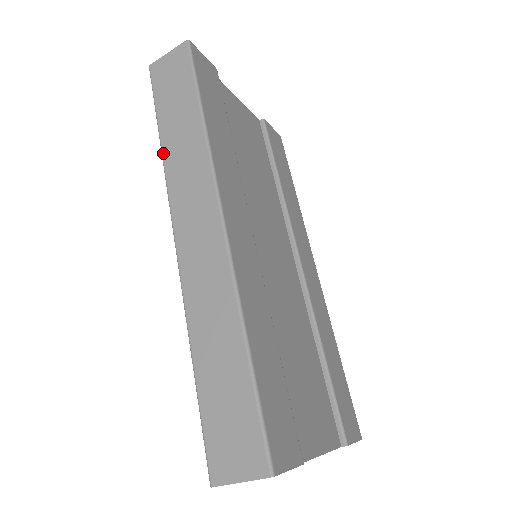
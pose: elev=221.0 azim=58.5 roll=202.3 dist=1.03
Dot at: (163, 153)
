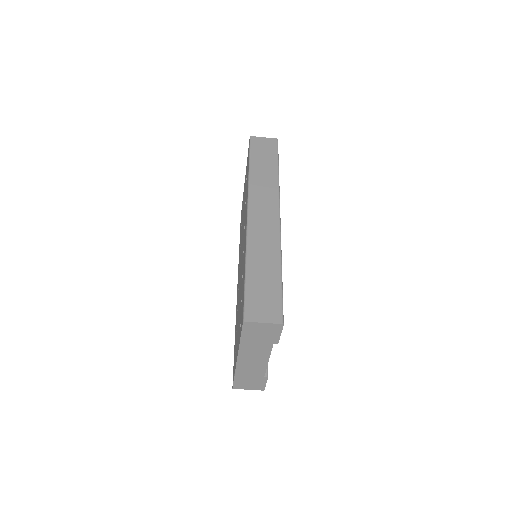
Dot at: (250, 175)
